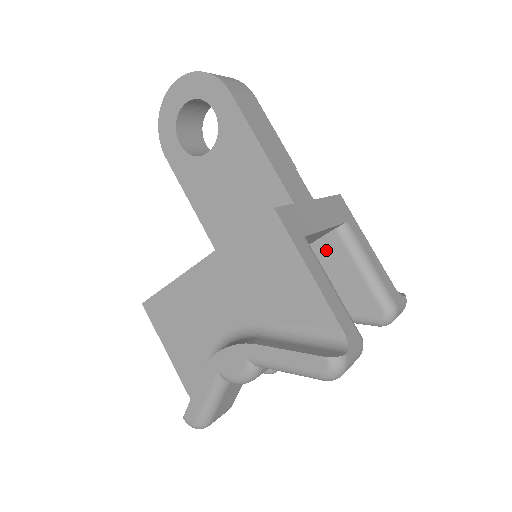
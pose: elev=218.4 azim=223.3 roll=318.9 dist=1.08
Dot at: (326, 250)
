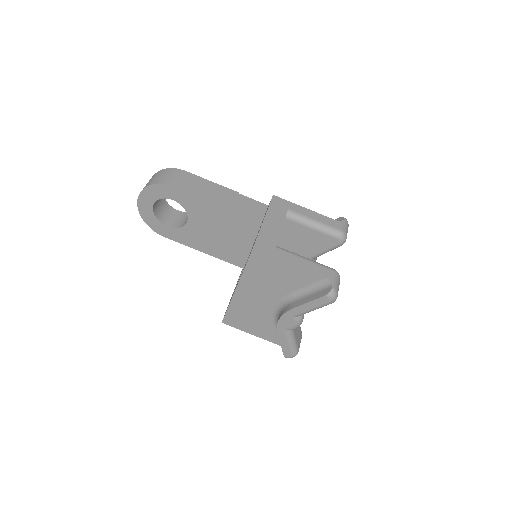
Dot at: (288, 230)
